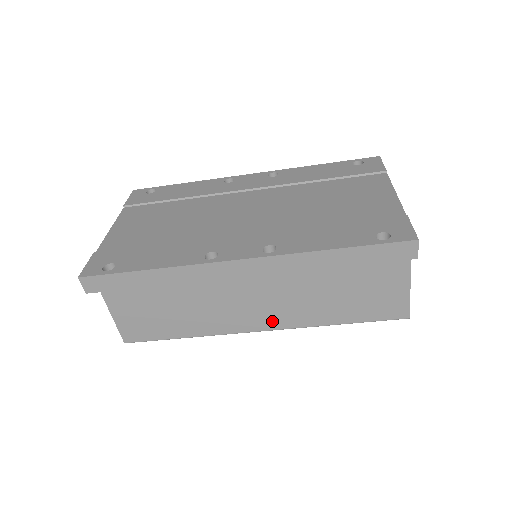
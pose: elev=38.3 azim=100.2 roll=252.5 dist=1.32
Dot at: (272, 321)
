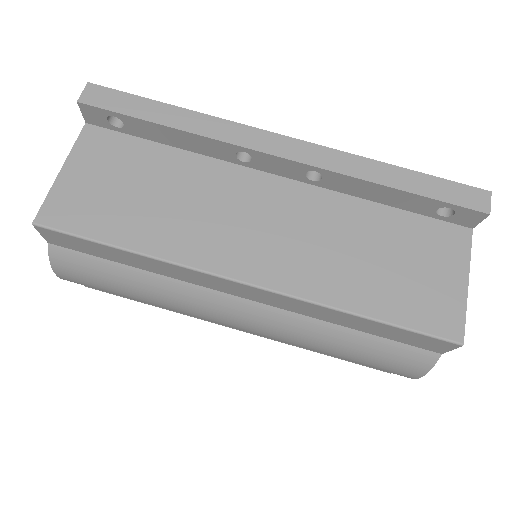
Dot at: (270, 271)
